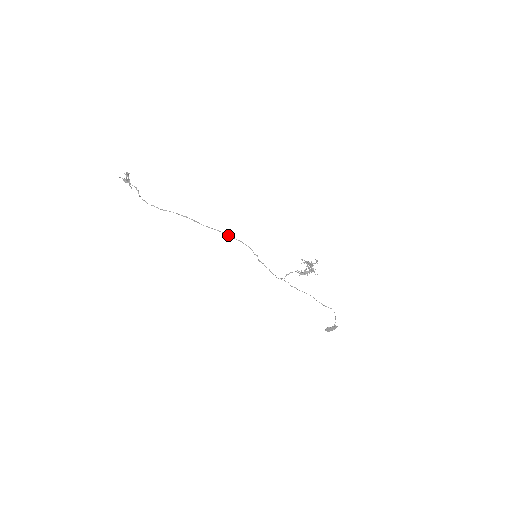
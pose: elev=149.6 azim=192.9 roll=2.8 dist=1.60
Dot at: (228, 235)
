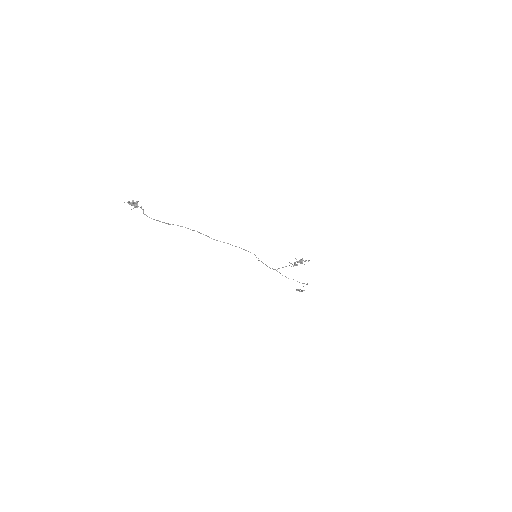
Dot at: (236, 246)
